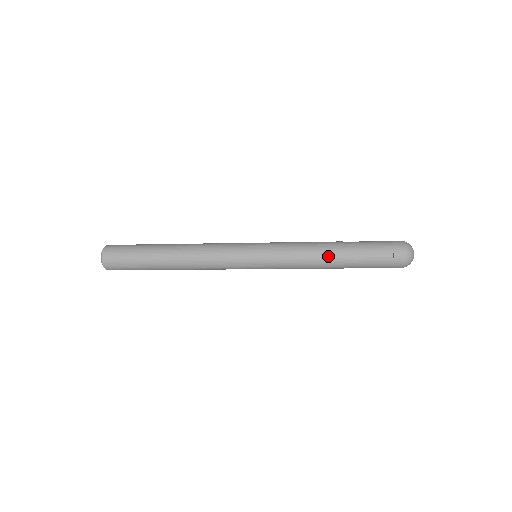
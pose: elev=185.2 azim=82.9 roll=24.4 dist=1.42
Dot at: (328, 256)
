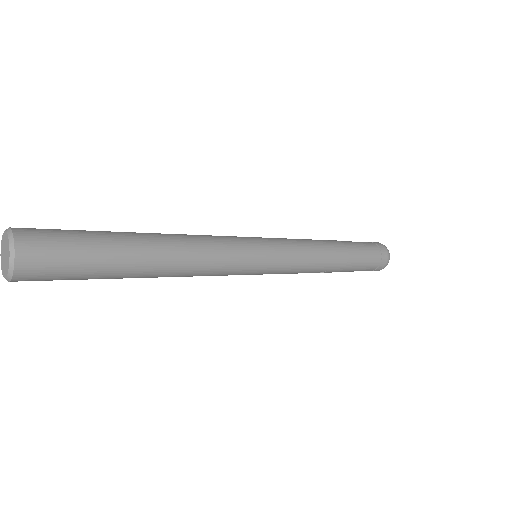
Dot at: (334, 247)
